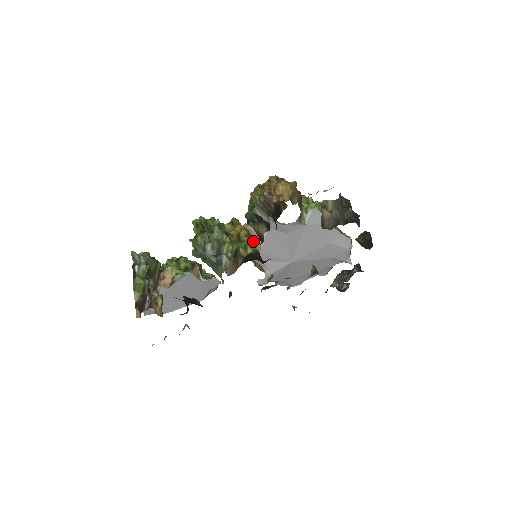
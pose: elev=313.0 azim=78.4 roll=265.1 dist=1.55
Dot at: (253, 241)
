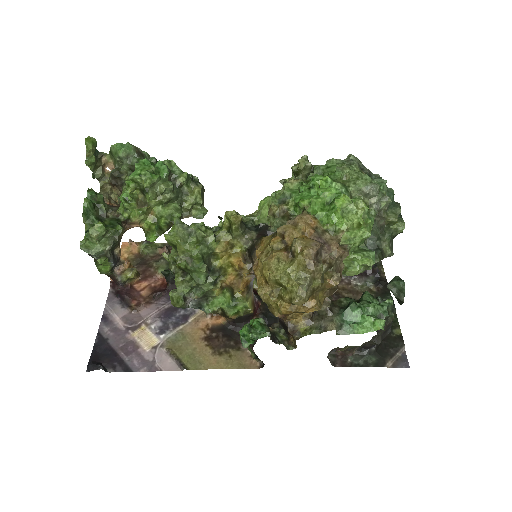
Dot at: (252, 281)
